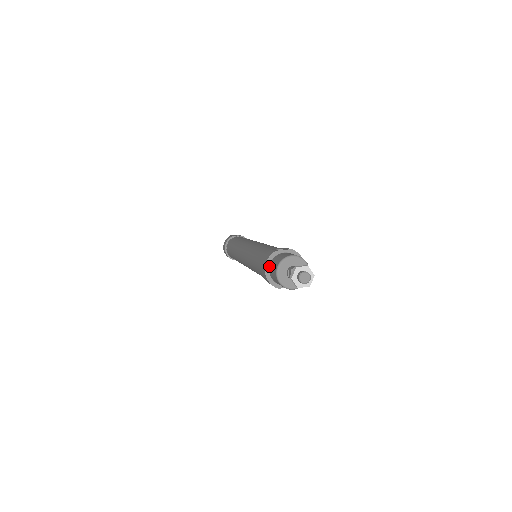
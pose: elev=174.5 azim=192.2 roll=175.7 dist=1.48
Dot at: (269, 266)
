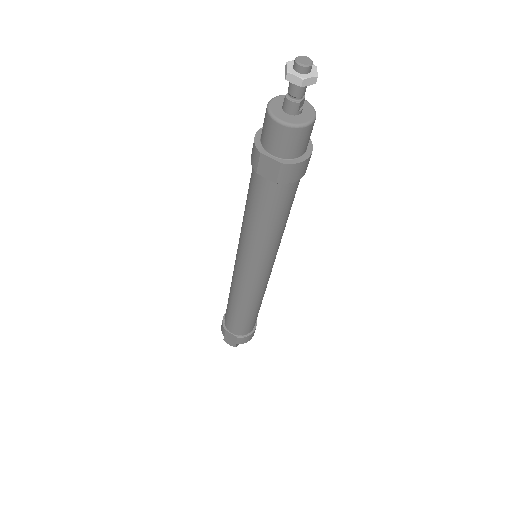
Dot at: occluded
